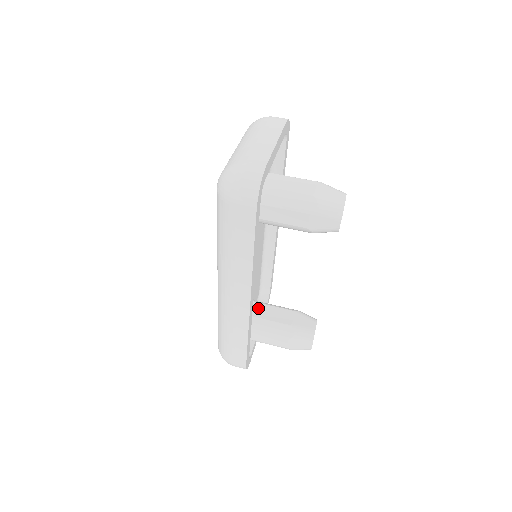
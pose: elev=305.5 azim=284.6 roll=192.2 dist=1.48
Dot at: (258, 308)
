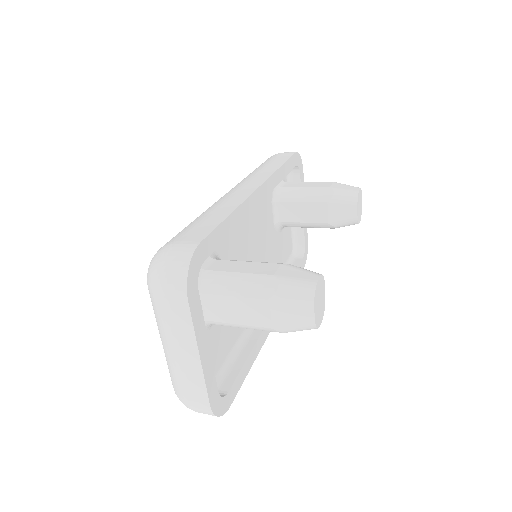
Dot at: occluded
